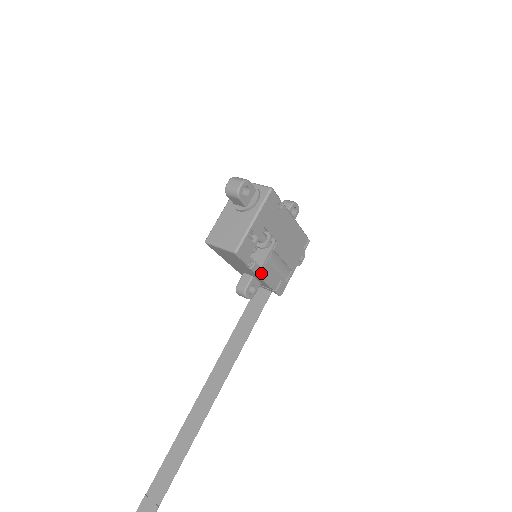
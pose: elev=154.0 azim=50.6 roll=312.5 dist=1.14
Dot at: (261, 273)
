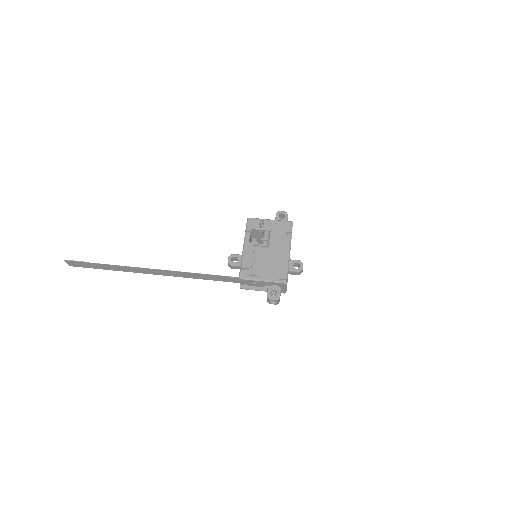
Dot at: (246, 245)
